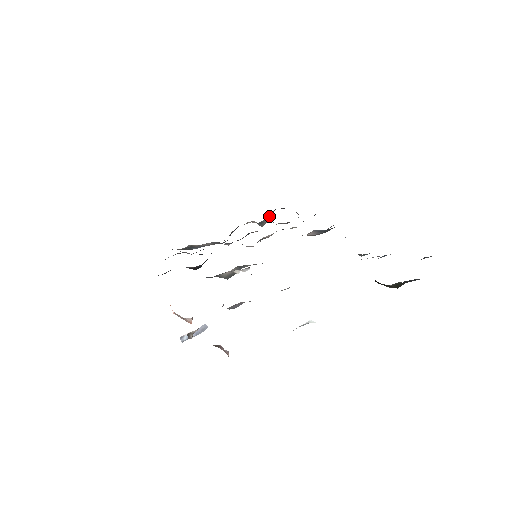
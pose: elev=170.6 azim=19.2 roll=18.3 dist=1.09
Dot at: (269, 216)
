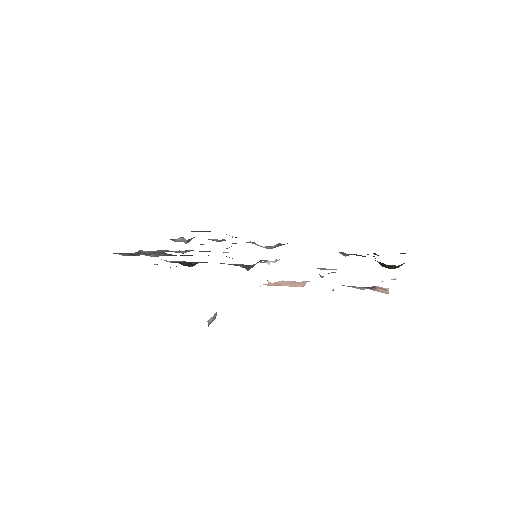
Dot at: occluded
